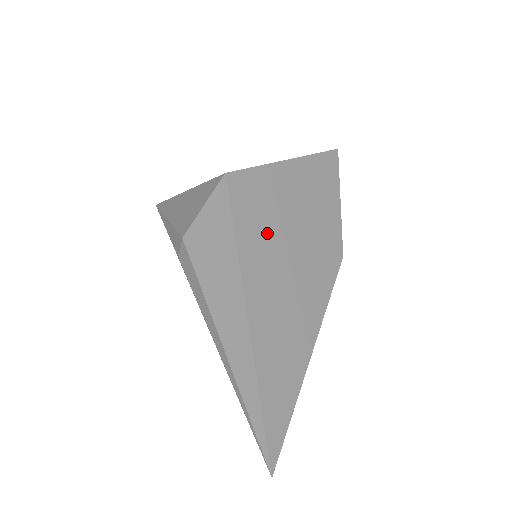
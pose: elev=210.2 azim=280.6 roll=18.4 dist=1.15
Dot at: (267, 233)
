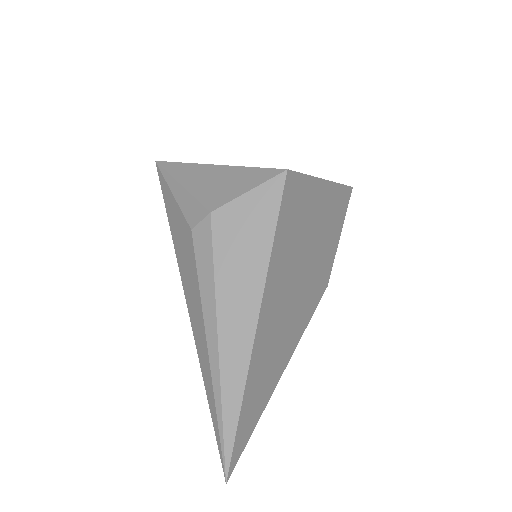
Dot at: (294, 241)
